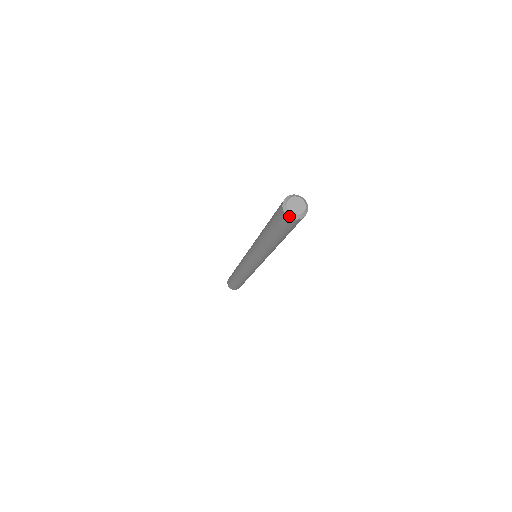
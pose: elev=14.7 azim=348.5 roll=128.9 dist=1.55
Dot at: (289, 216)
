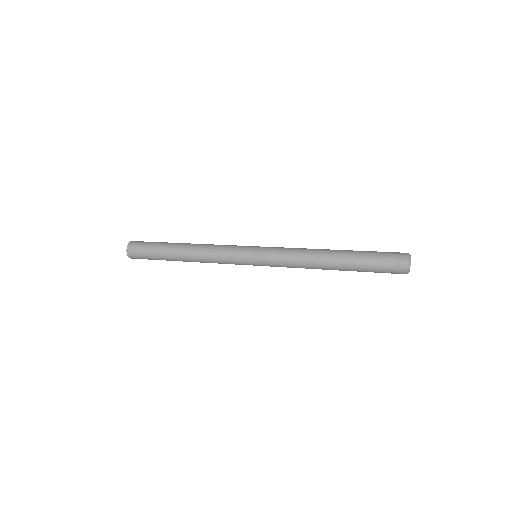
Dot at: occluded
